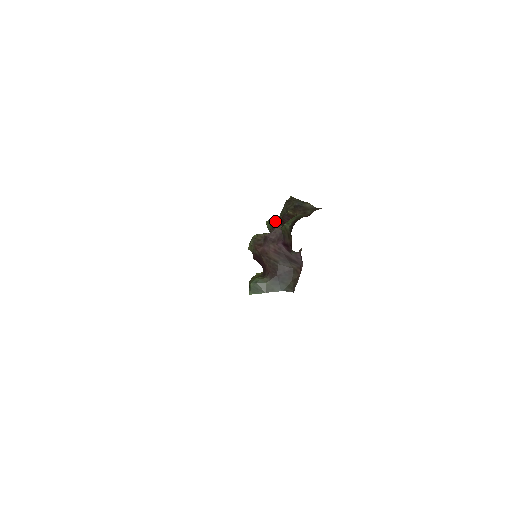
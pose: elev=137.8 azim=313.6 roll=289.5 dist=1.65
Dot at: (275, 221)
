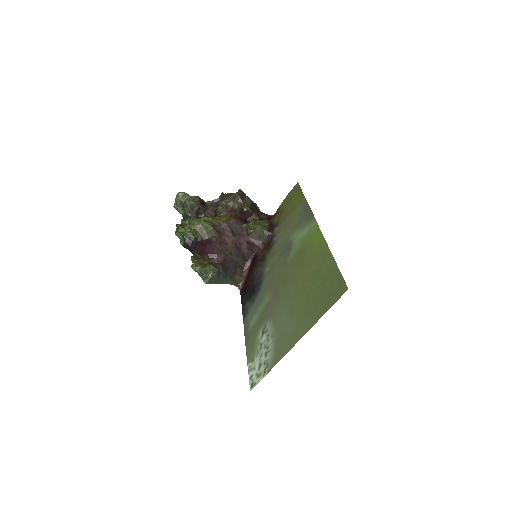
Dot at: (200, 200)
